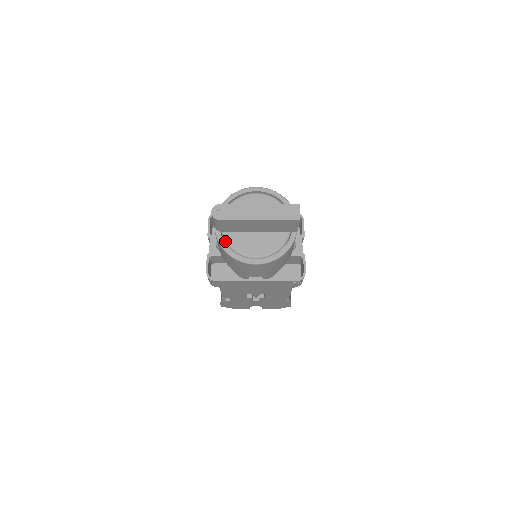
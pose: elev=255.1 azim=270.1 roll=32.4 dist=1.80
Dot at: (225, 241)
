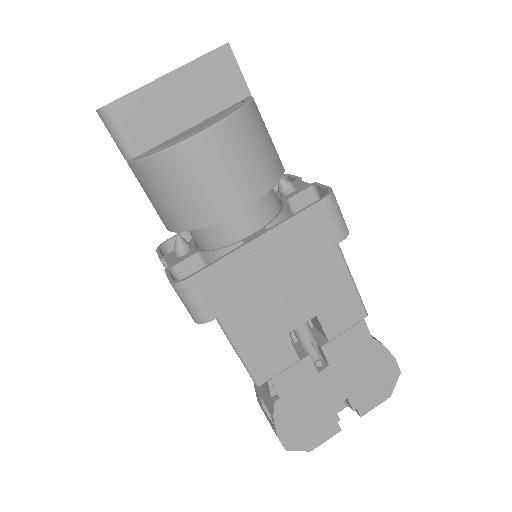
Dot at: occluded
